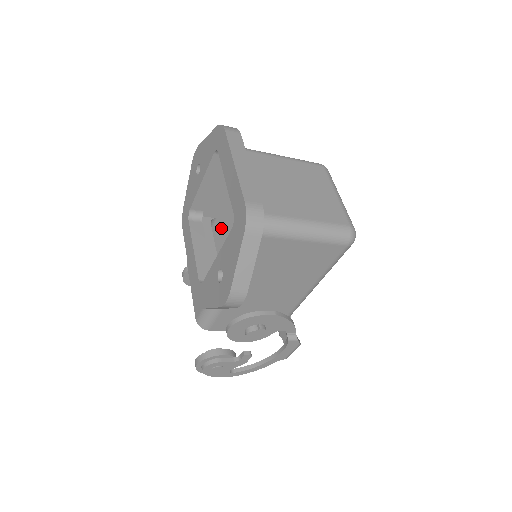
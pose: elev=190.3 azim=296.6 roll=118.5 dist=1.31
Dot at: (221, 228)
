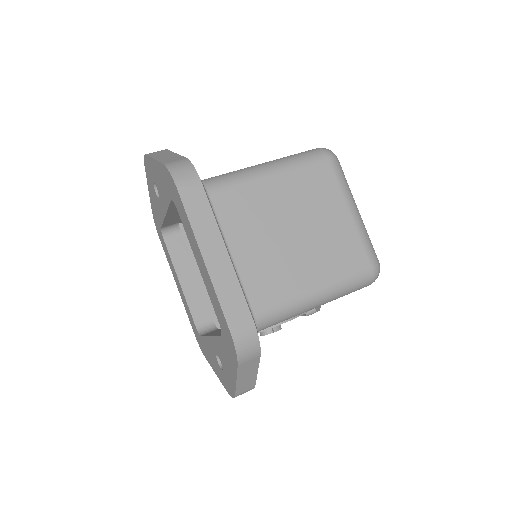
Dot at: occluded
